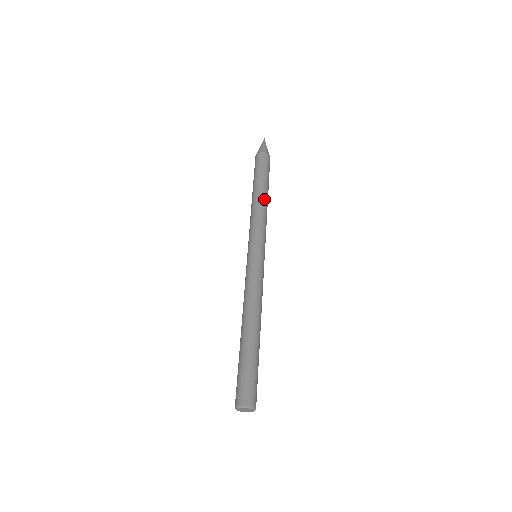
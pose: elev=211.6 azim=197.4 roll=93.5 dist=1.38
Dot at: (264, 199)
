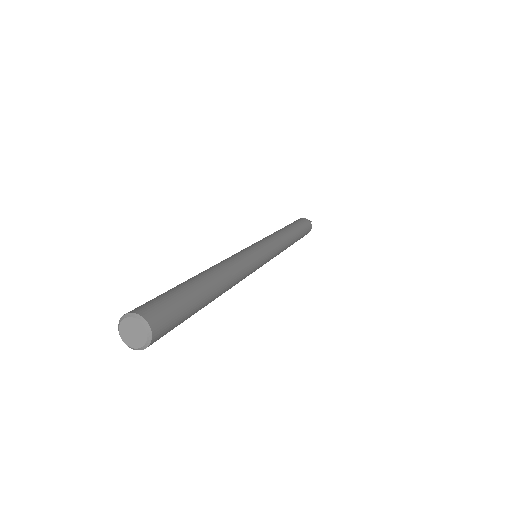
Dot at: occluded
